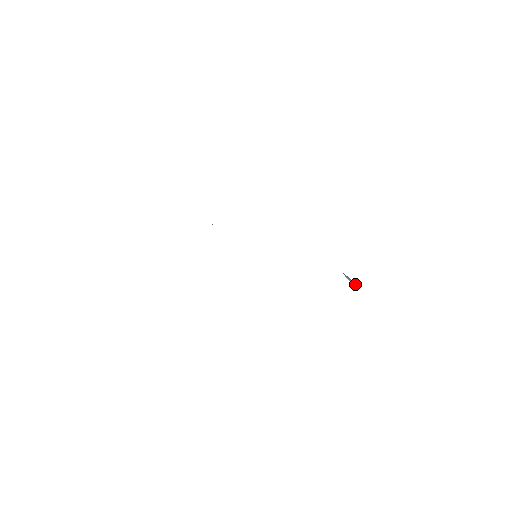
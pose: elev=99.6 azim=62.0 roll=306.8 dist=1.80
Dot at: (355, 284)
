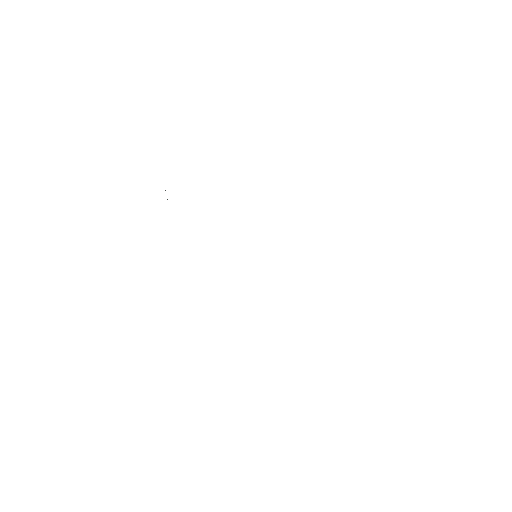
Dot at: occluded
